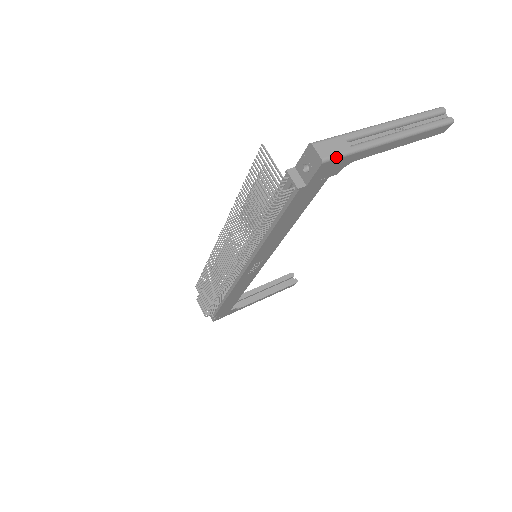
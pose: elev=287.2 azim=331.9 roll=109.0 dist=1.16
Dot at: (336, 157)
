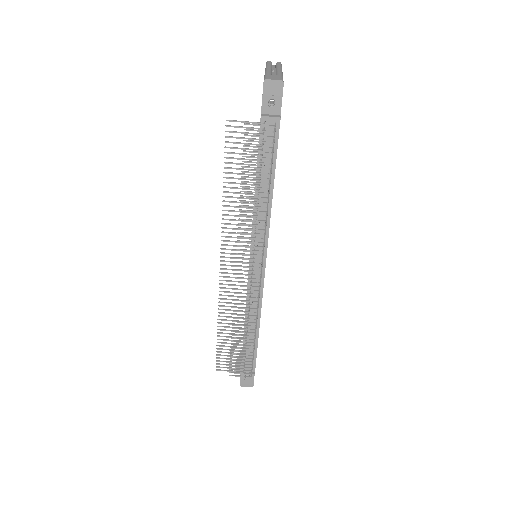
Dot at: occluded
